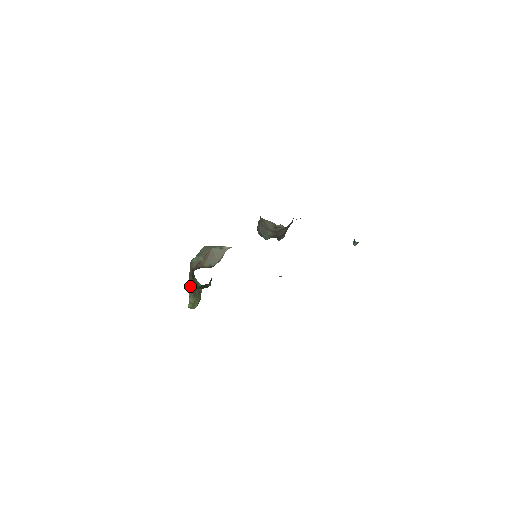
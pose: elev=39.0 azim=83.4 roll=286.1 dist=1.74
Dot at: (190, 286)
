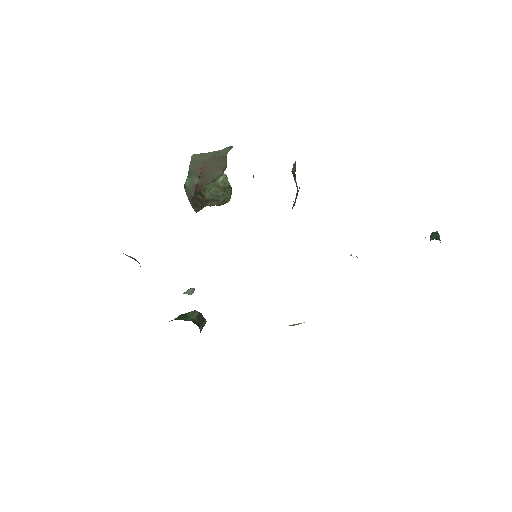
Dot at: occluded
